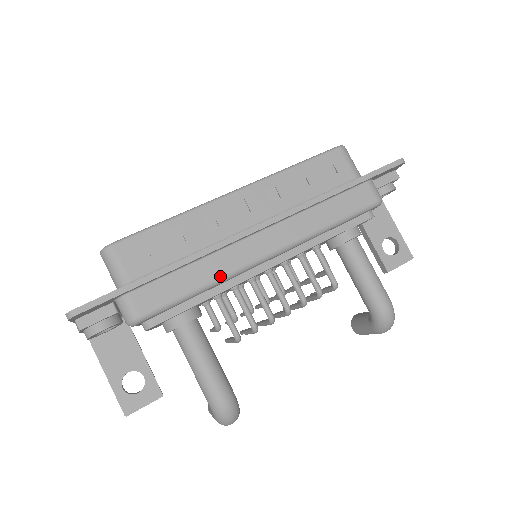
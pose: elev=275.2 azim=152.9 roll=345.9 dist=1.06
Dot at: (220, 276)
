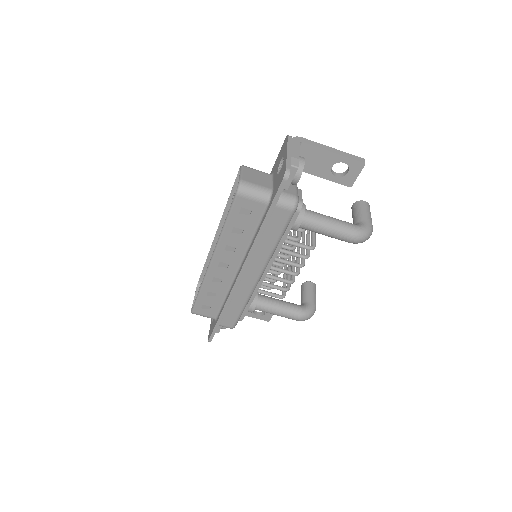
Dot at: (247, 299)
